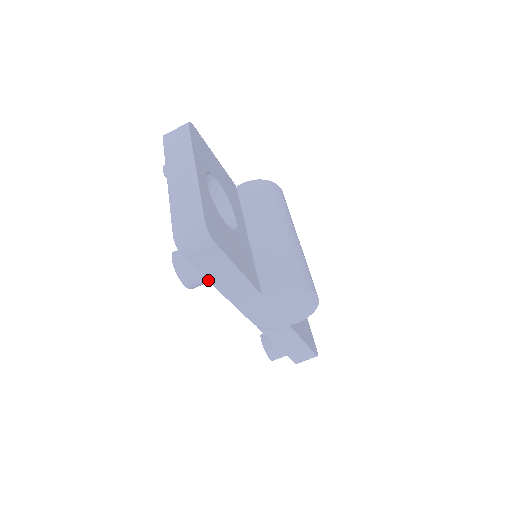
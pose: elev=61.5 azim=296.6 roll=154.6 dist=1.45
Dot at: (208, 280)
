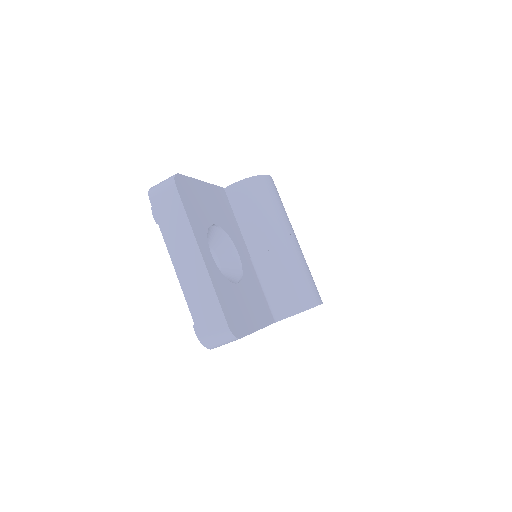
Dot at: occluded
